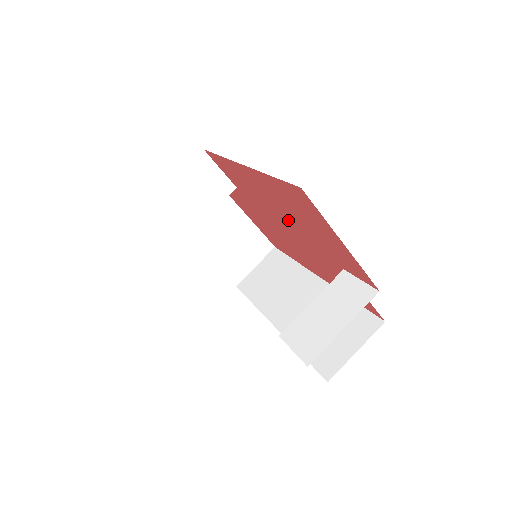
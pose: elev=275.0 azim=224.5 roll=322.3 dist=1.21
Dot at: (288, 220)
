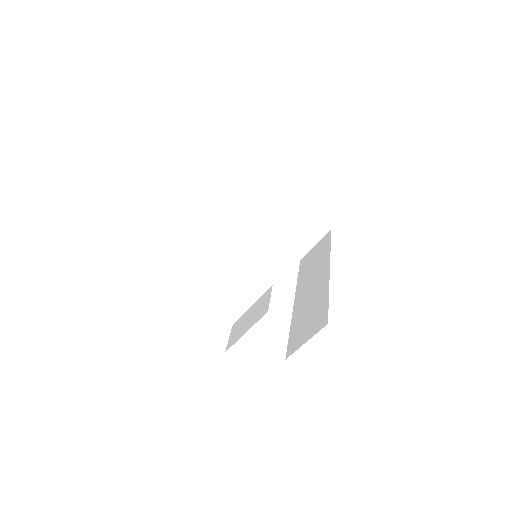
Dot at: occluded
